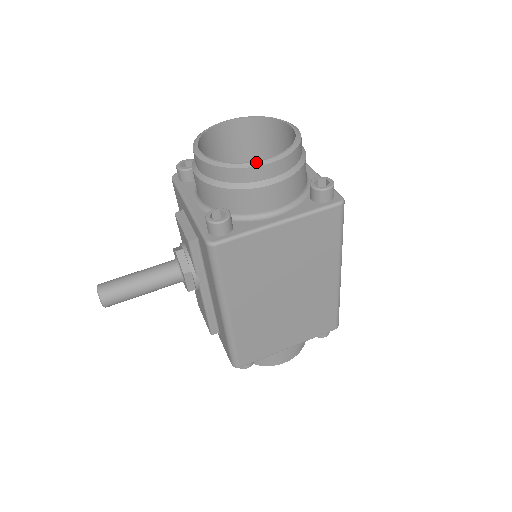
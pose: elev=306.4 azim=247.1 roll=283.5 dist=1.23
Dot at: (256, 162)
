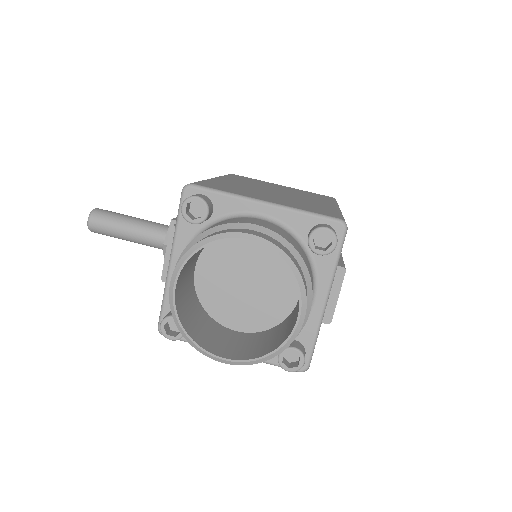
Dot at: (211, 356)
